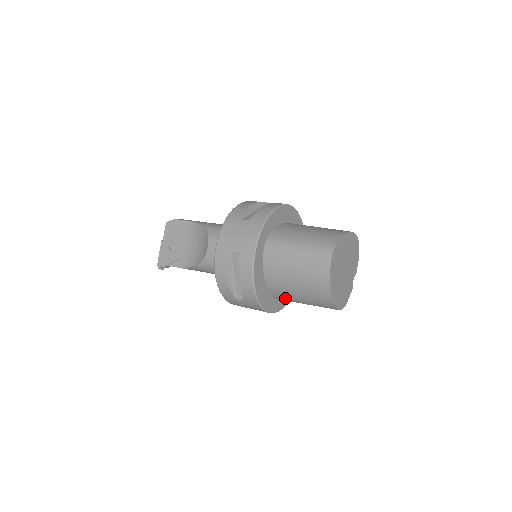
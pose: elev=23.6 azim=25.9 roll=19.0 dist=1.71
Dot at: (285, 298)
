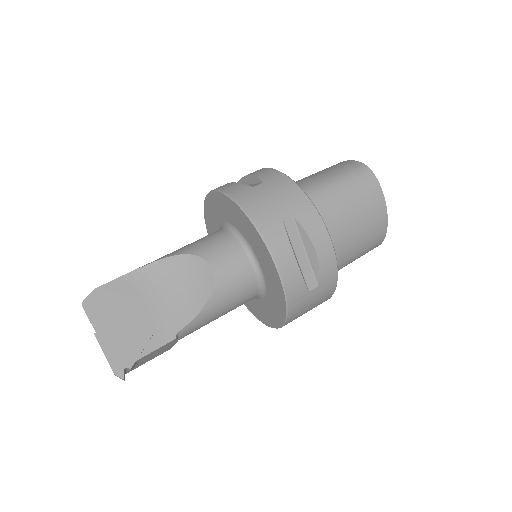
Dot at: occluded
